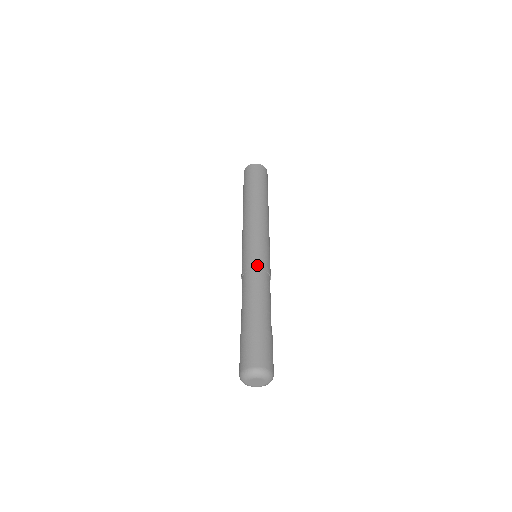
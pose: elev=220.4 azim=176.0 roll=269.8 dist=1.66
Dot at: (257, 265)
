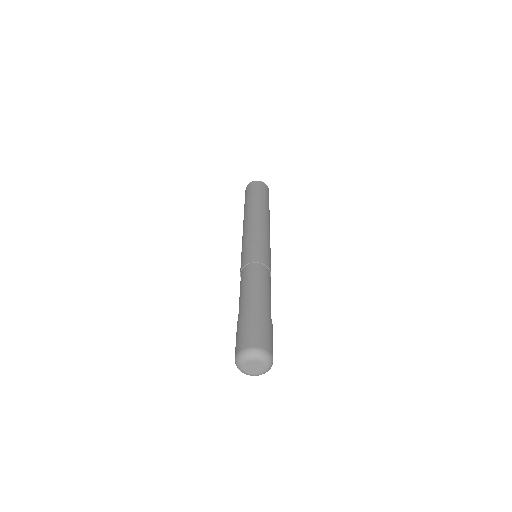
Dot at: (267, 263)
